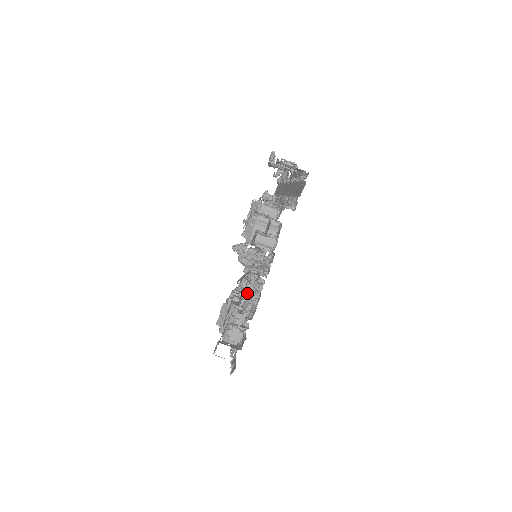
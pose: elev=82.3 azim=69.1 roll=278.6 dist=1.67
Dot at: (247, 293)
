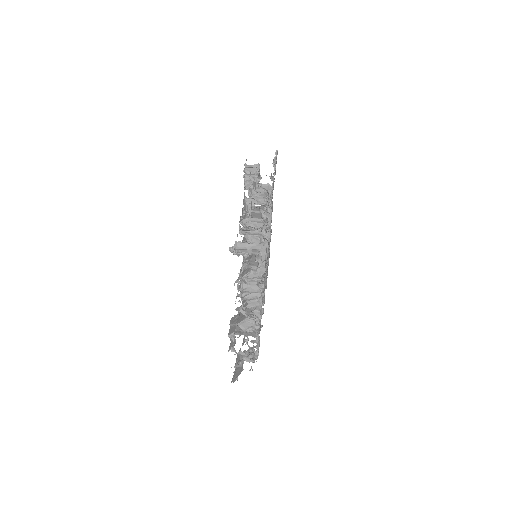
Dot at: (256, 204)
